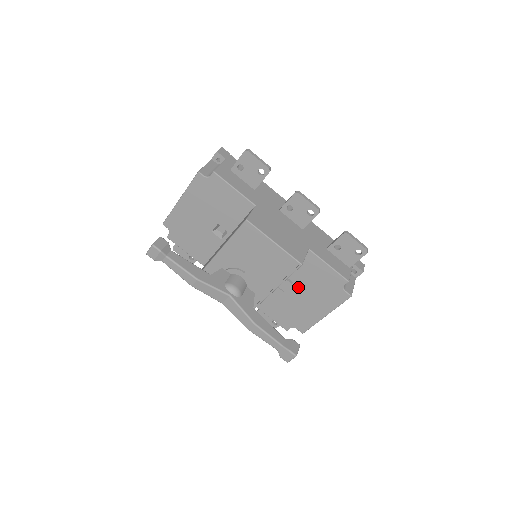
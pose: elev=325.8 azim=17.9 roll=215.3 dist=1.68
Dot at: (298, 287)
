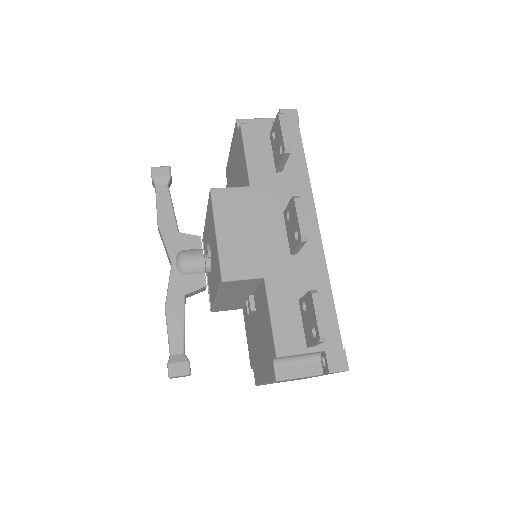
Dot at: (257, 321)
